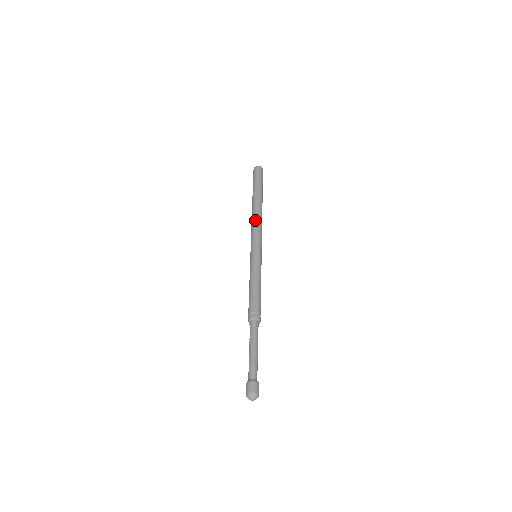
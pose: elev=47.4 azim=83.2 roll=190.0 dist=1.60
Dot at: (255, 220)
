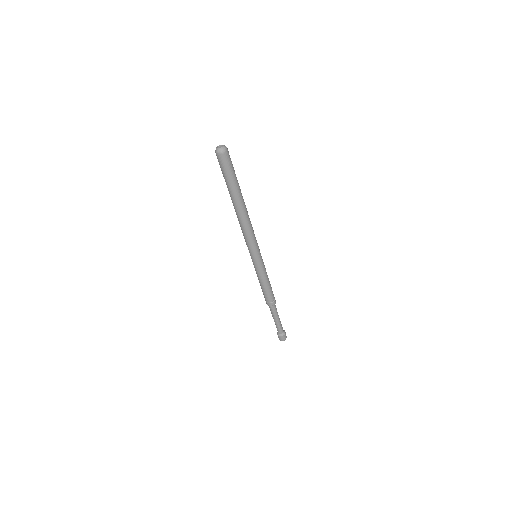
Dot at: (241, 228)
